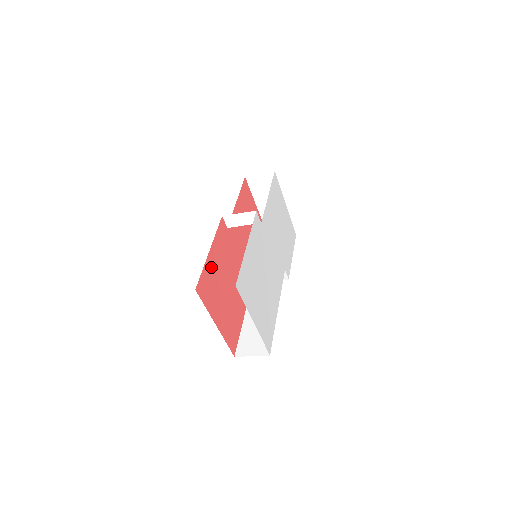
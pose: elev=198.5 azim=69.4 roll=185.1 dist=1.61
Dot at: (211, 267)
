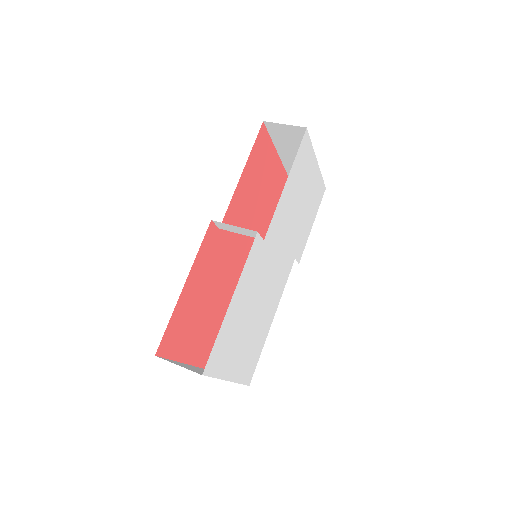
Dot at: (184, 305)
